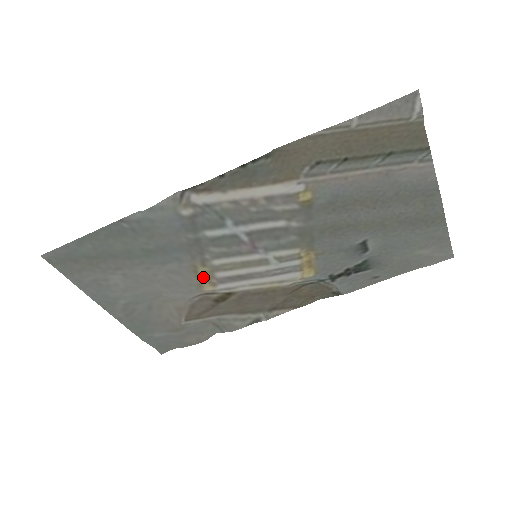
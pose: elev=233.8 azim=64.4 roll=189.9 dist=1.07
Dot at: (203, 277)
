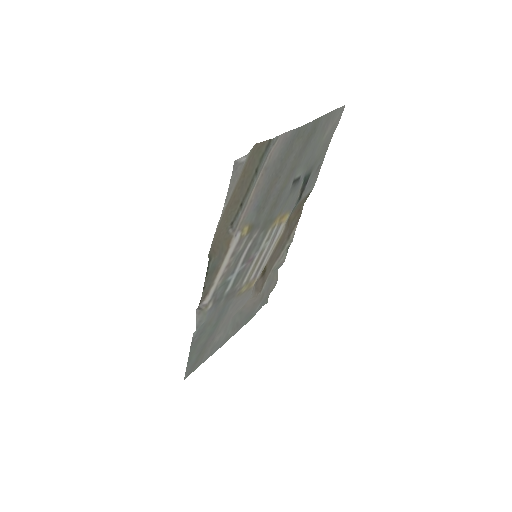
Dot at: (247, 288)
